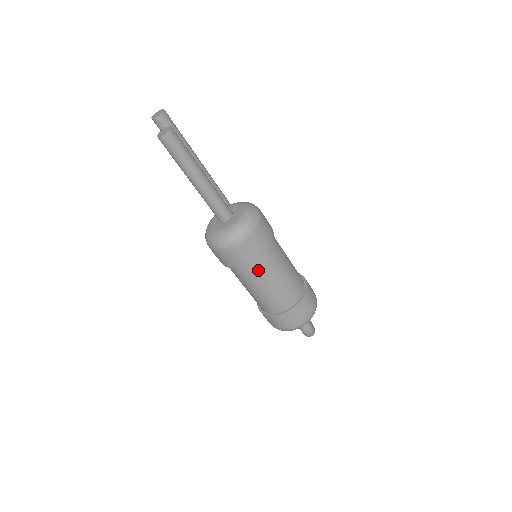
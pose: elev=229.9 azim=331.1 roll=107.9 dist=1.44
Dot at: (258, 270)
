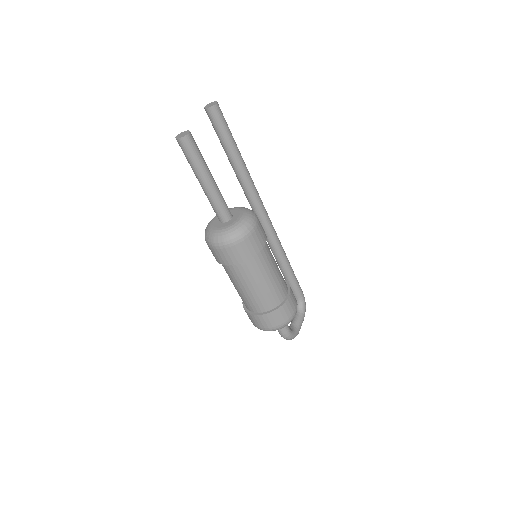
Dot at: (234, 273)
